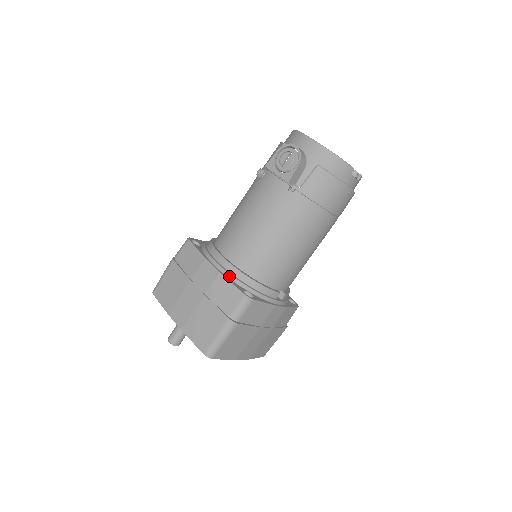
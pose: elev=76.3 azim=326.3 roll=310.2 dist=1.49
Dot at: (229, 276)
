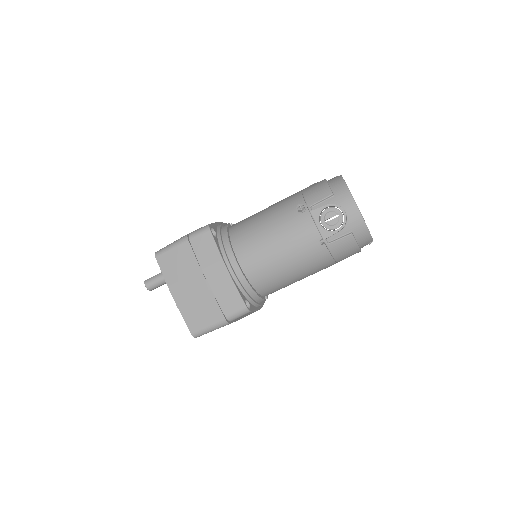
Dot at: (238, 284)
